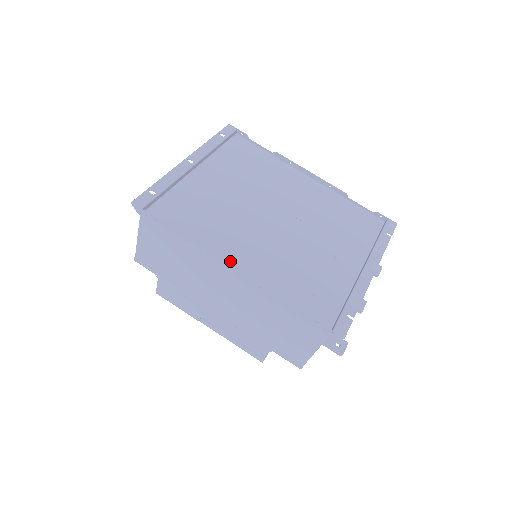
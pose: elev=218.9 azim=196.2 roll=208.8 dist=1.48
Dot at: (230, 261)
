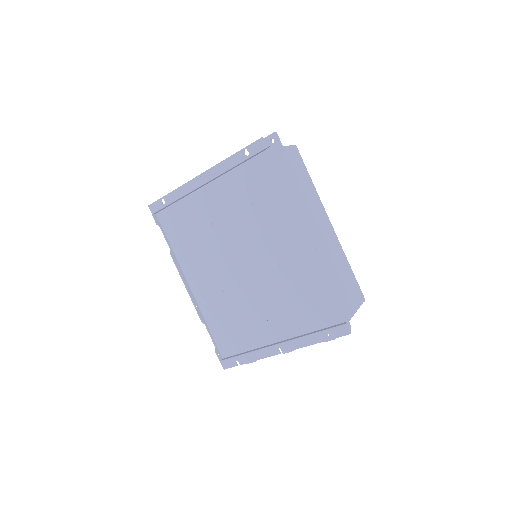
Dot at: (191, 278)
